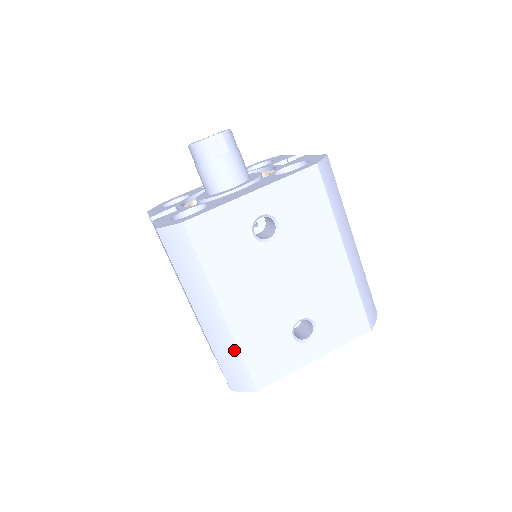
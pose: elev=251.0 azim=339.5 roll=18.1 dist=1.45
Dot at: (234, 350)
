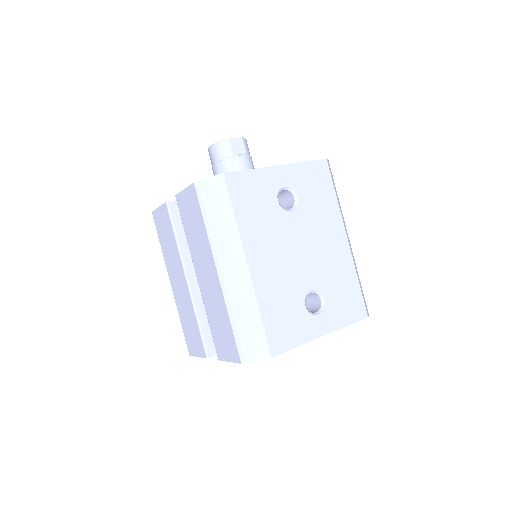
Dot at: (254, 308)
